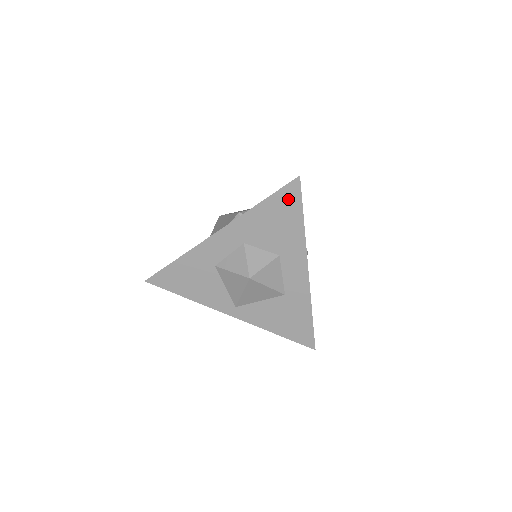
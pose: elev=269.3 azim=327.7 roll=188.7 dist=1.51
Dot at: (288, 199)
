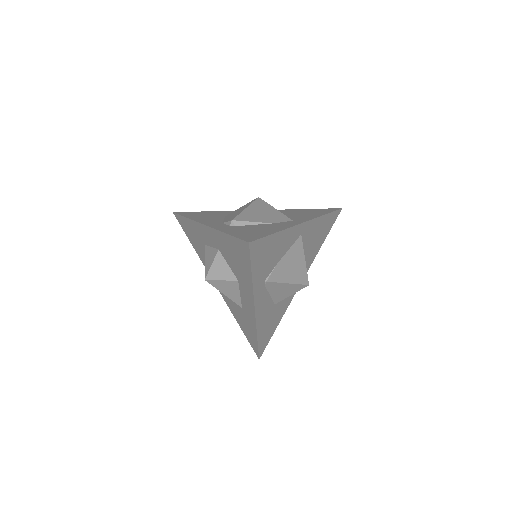
Dot at: (242, 250)
